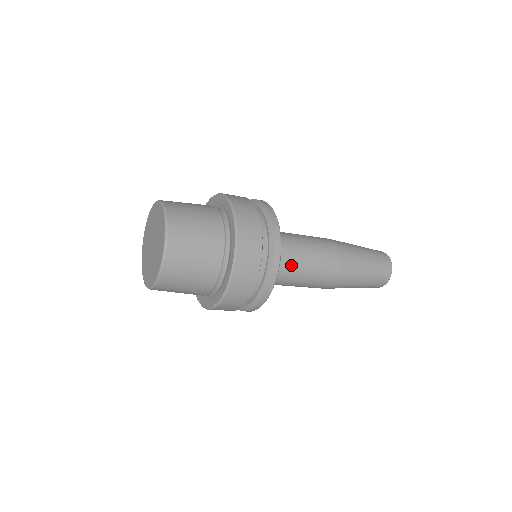
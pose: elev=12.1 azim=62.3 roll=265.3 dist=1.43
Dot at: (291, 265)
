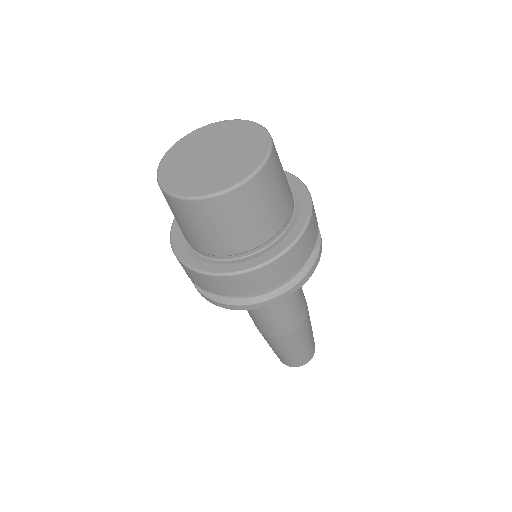
Dot at: occluded
